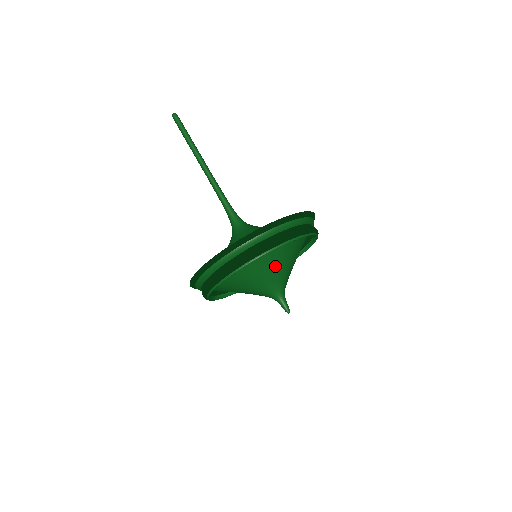
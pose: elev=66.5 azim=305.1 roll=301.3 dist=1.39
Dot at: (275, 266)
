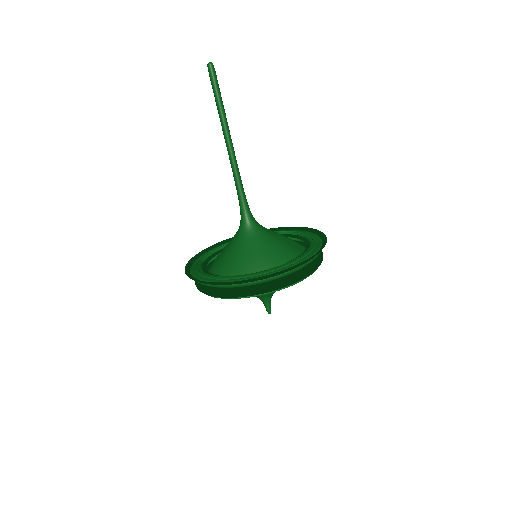
Dot at: occluded
